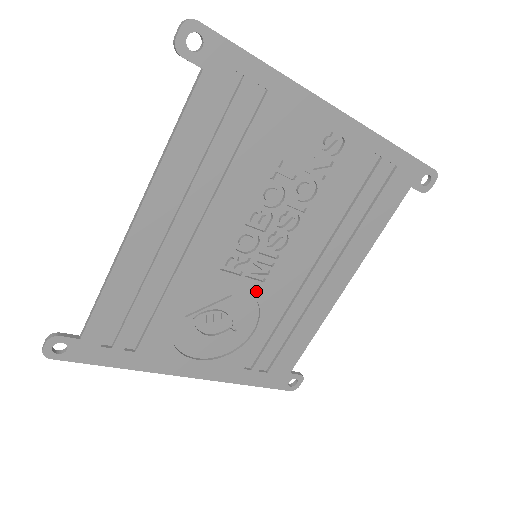
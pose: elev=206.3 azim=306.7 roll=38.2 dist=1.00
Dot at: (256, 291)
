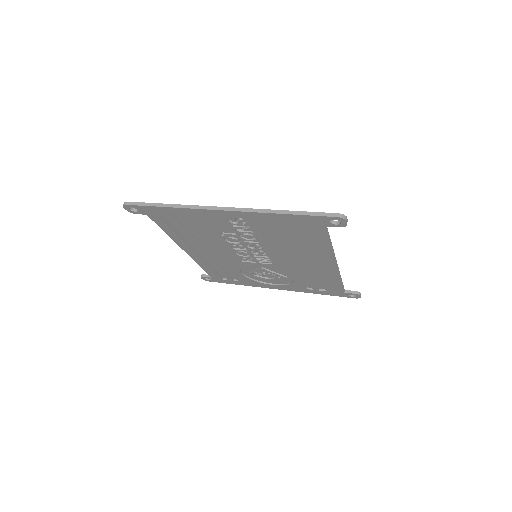
Dot at: (273, 267)
